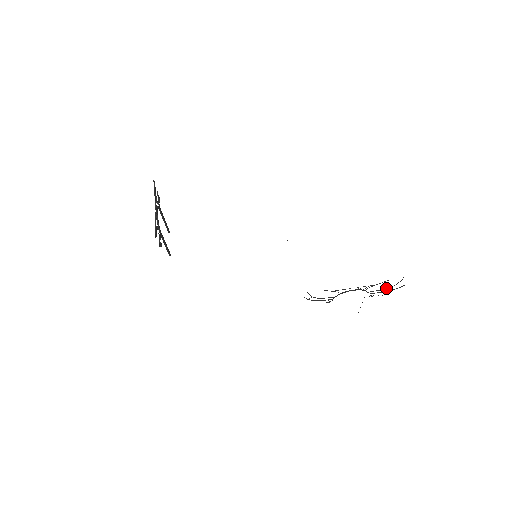
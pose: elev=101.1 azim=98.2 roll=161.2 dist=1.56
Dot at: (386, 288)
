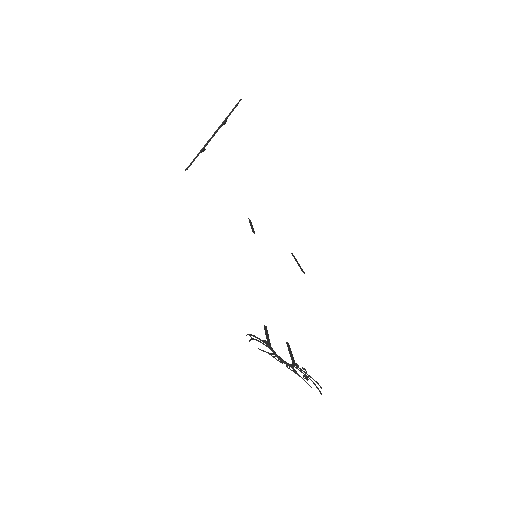
Dot at: occluded
